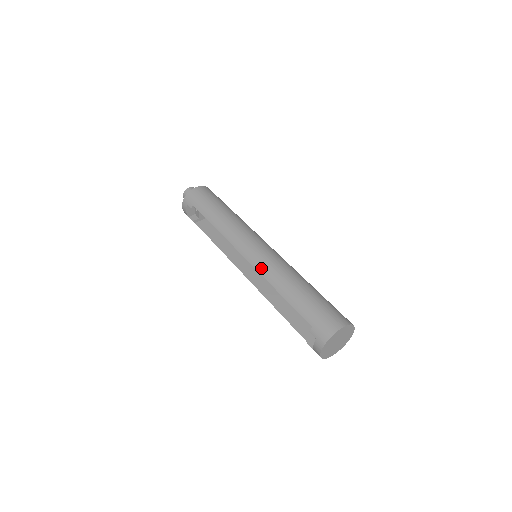
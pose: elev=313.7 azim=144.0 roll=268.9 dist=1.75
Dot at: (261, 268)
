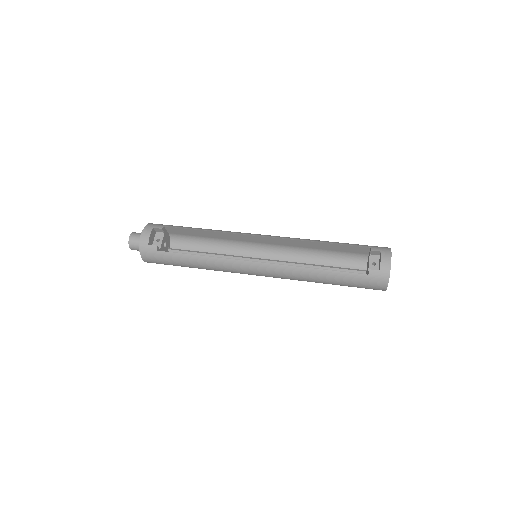
Dot at: (286, 237)
